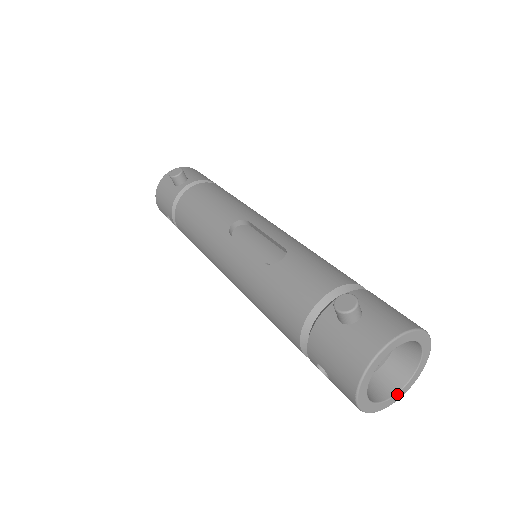
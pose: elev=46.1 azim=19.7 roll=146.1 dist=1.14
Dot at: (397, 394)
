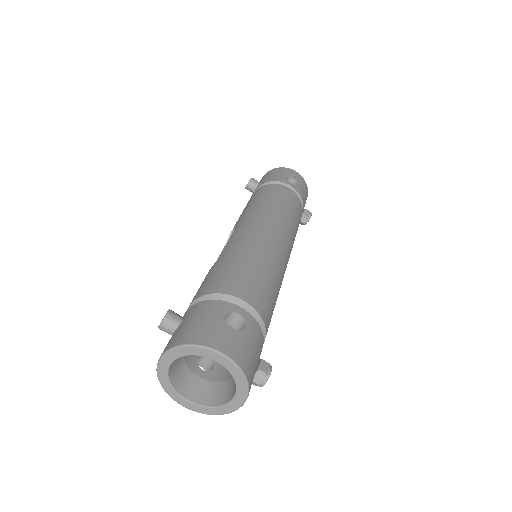
Dot at: (231, 402)
